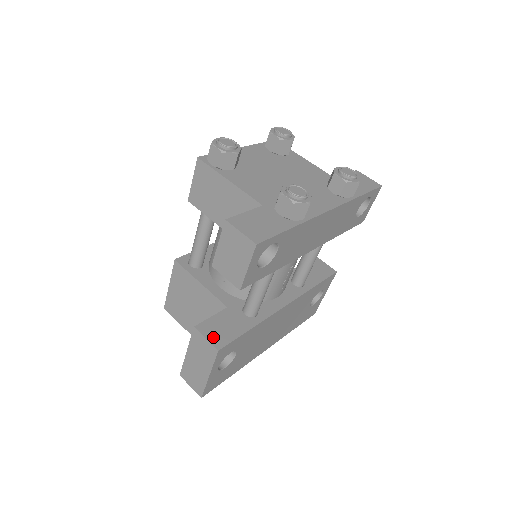
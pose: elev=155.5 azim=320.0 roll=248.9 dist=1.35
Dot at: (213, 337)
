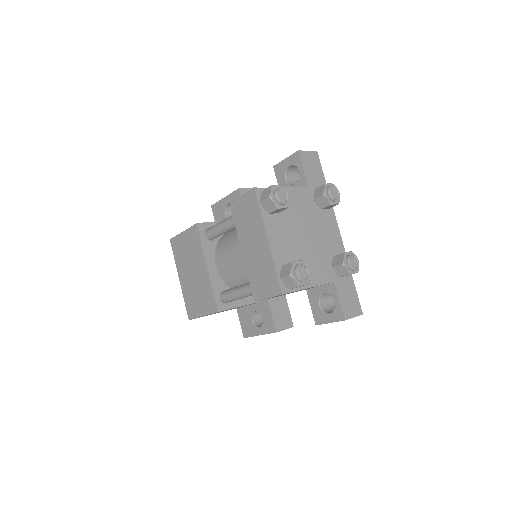
Dot at: (285, 325)
